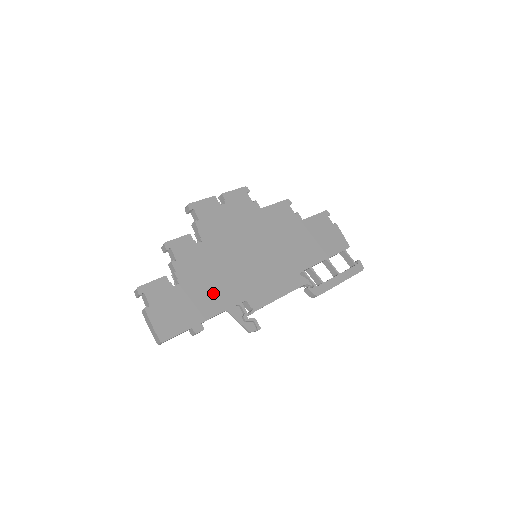
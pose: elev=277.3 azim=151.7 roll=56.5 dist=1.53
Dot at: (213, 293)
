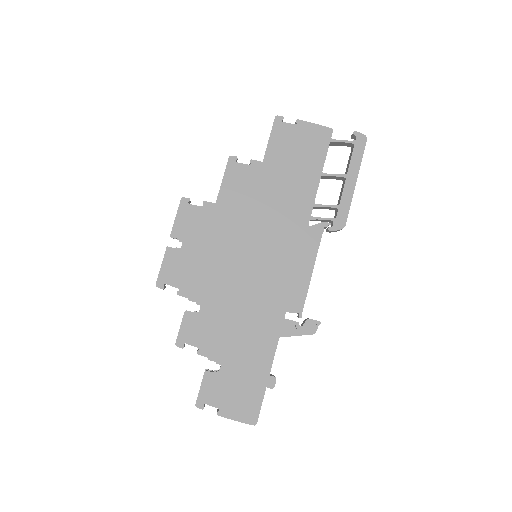
Dot at: (254, 339)
